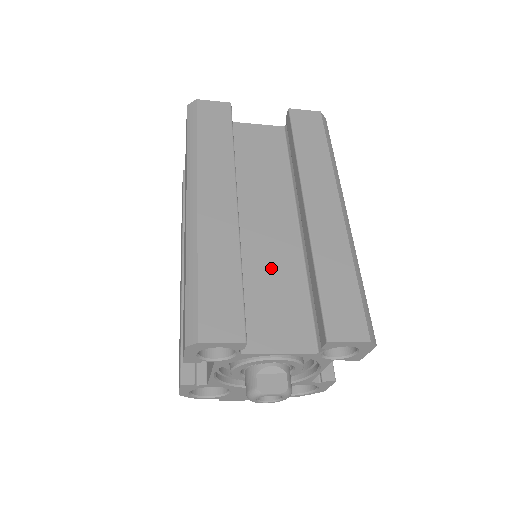
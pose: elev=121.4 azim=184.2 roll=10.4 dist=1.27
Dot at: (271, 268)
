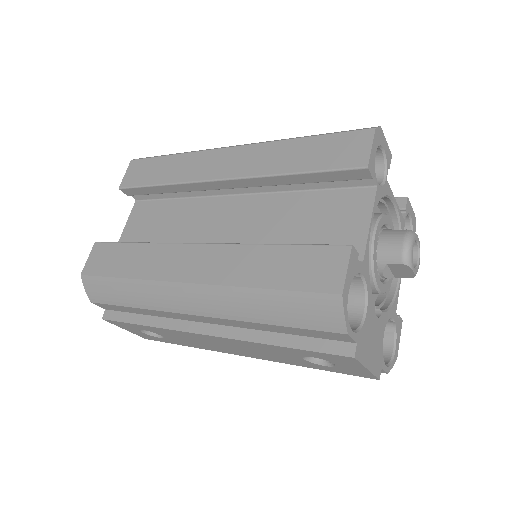
Dot at: occluded
